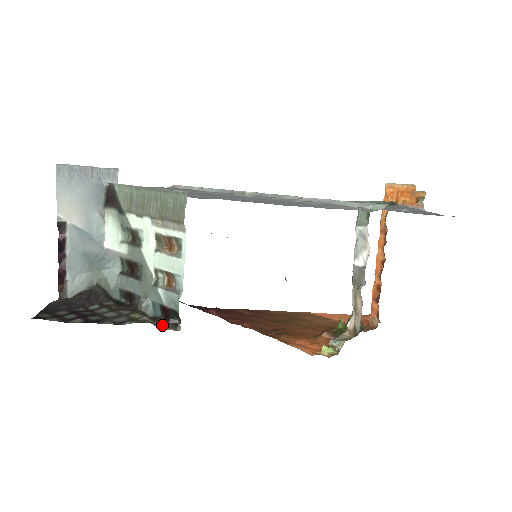
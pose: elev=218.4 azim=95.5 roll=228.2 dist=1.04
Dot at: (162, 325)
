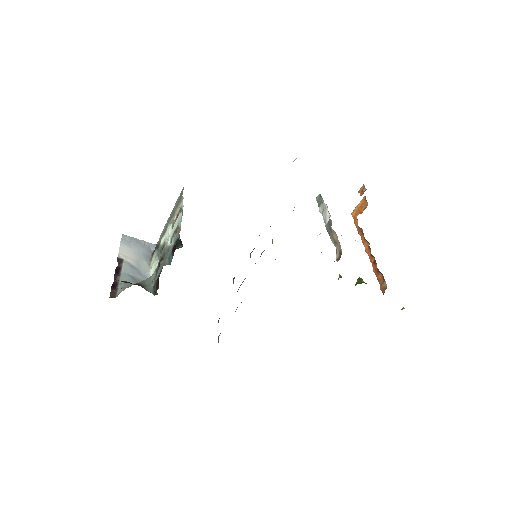
Dot at: occluded
